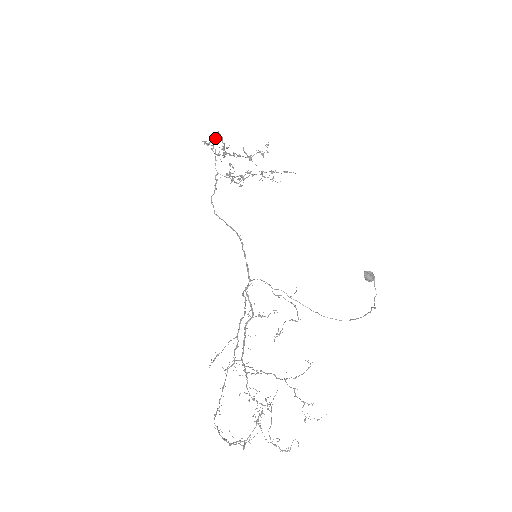
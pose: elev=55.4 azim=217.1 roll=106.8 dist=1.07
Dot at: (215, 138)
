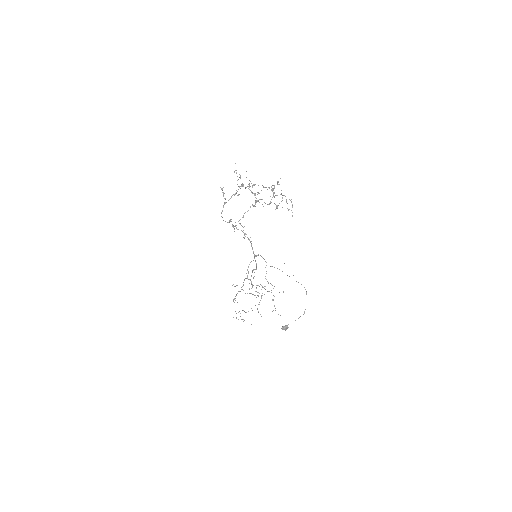
Dot at: (224, 202)
